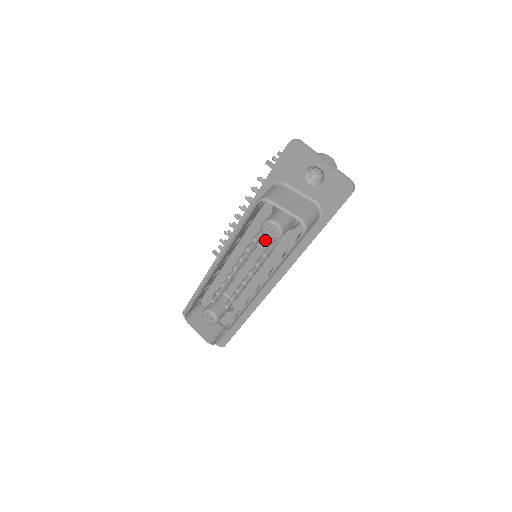
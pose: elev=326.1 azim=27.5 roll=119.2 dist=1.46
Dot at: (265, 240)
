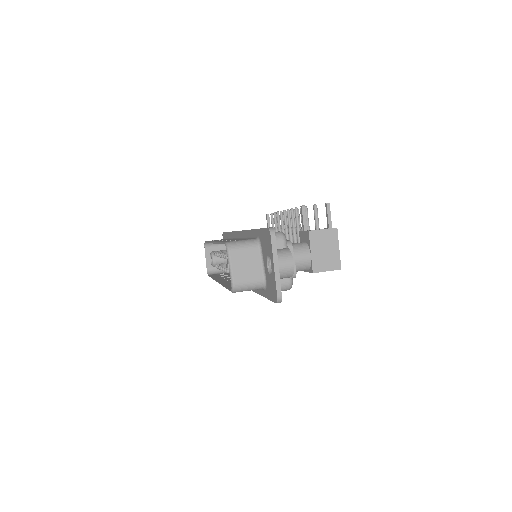
Dot at: occluded
